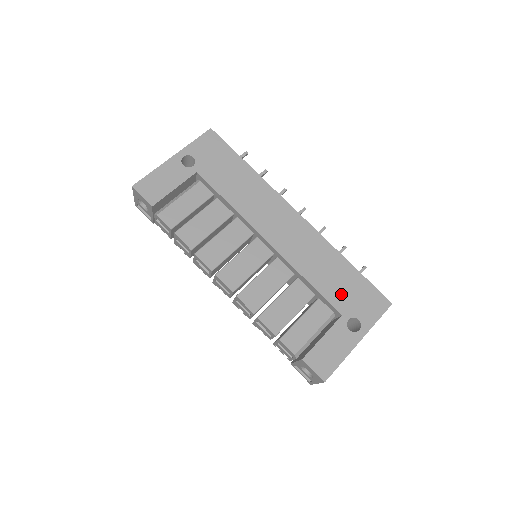
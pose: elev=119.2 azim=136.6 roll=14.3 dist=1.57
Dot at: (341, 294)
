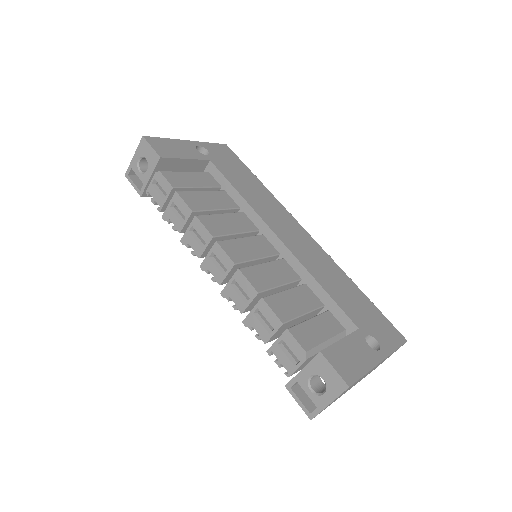
Dot at: (355, 310)
